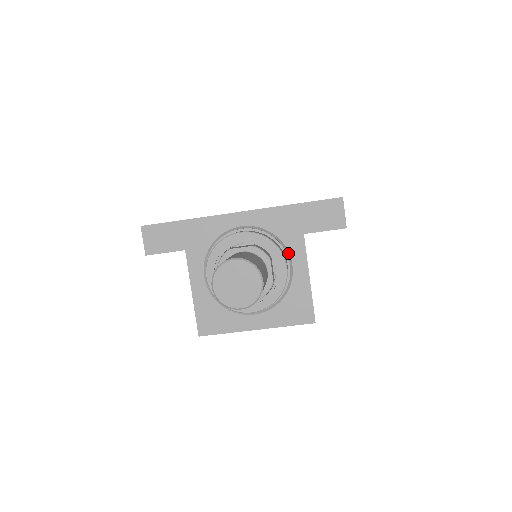
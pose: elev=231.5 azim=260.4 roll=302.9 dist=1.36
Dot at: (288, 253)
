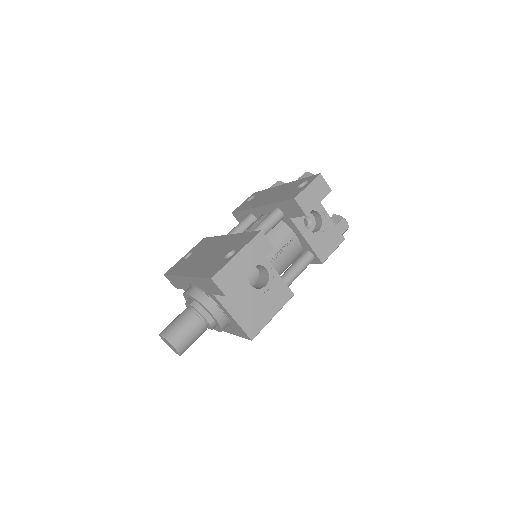
Dot at: (216, 302)
